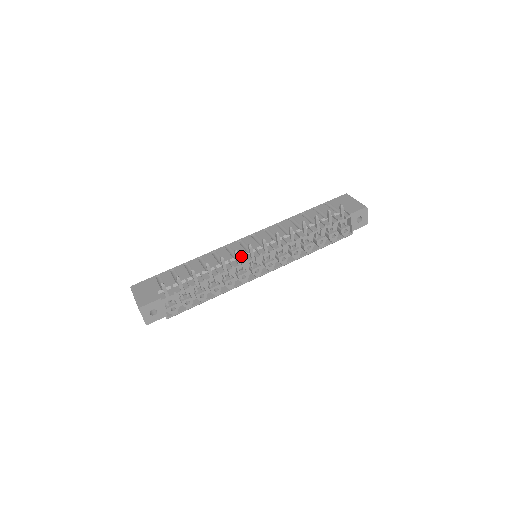
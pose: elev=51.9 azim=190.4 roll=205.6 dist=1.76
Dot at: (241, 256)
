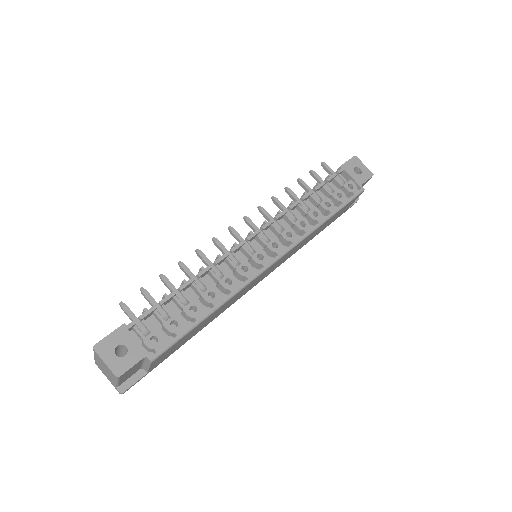
Dot at: occluded
